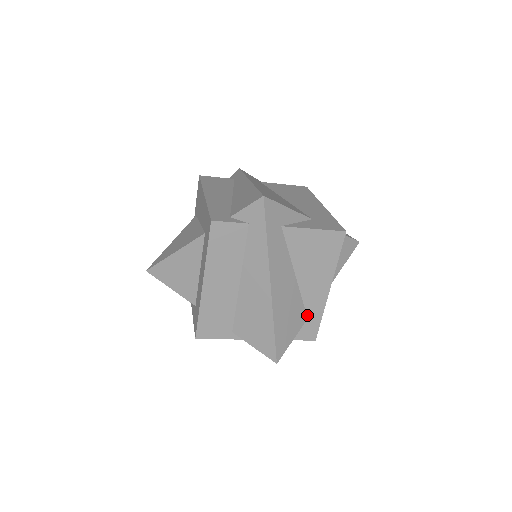
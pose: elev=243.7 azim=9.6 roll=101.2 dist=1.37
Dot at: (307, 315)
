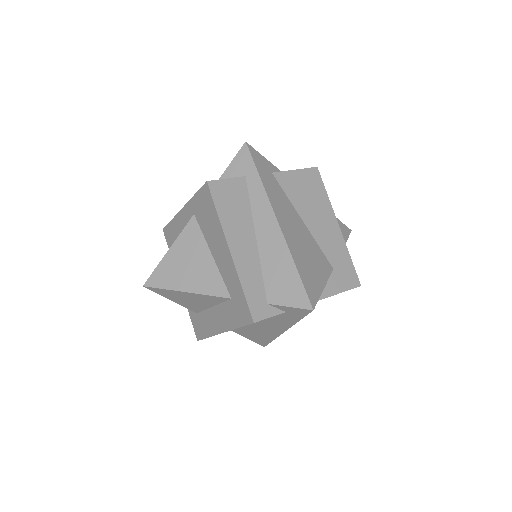
Dot at: occluded
